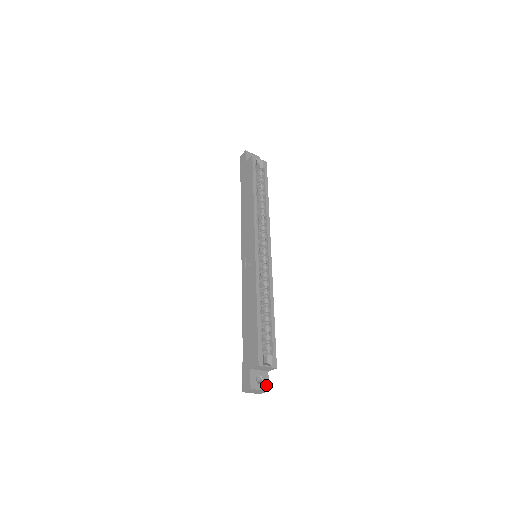
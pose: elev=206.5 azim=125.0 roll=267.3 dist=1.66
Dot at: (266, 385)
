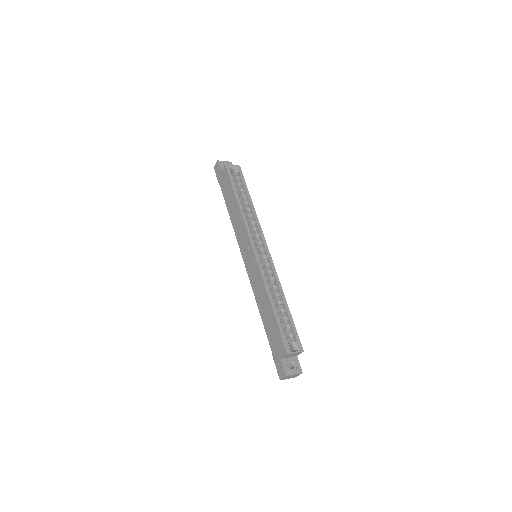
Dot at: (299, 368)
